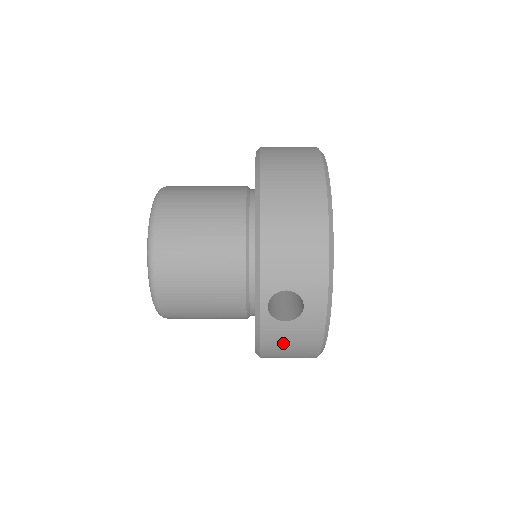
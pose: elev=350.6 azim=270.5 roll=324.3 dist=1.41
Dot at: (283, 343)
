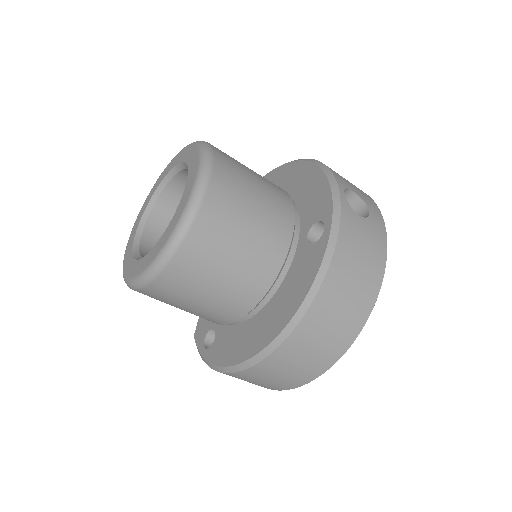
Dot at: (356, 247)
